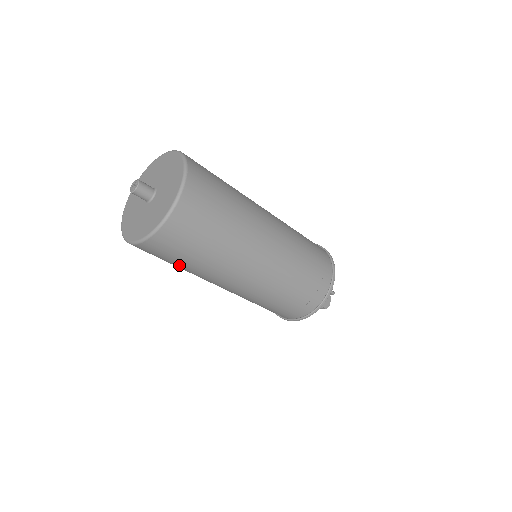
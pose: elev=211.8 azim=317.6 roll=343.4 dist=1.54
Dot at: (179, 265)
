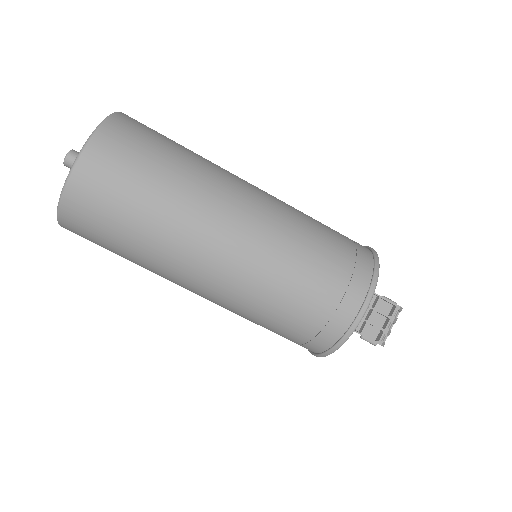
Dot at: (145, 199)
